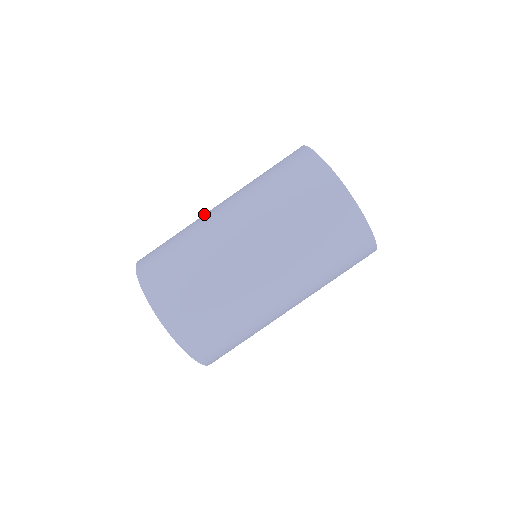
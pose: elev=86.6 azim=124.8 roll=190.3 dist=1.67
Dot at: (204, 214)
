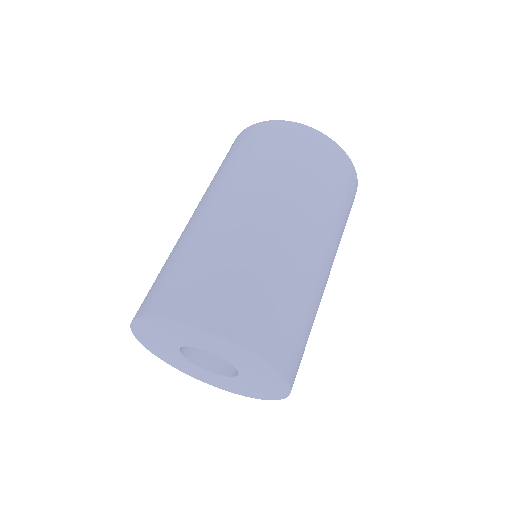
Dot at: occluded
